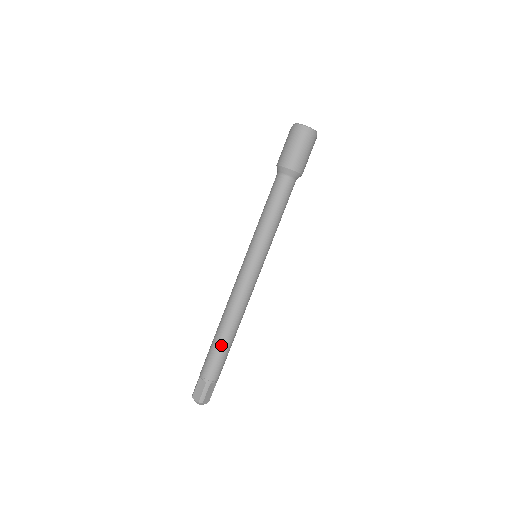
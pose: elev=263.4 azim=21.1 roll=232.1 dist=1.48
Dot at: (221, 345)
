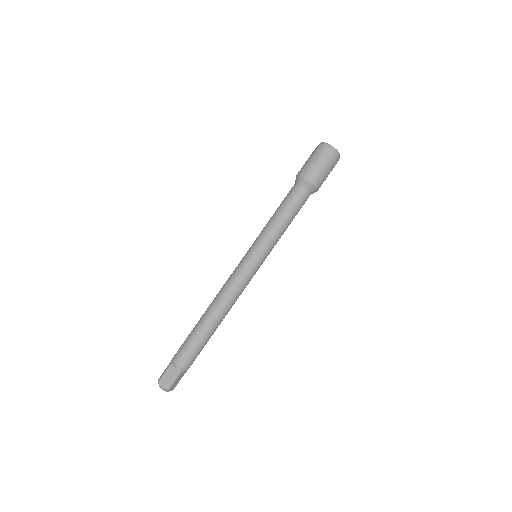
Dot at: (203, 335)
